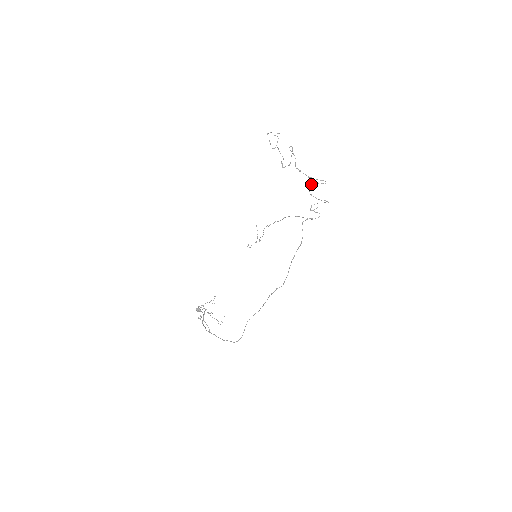
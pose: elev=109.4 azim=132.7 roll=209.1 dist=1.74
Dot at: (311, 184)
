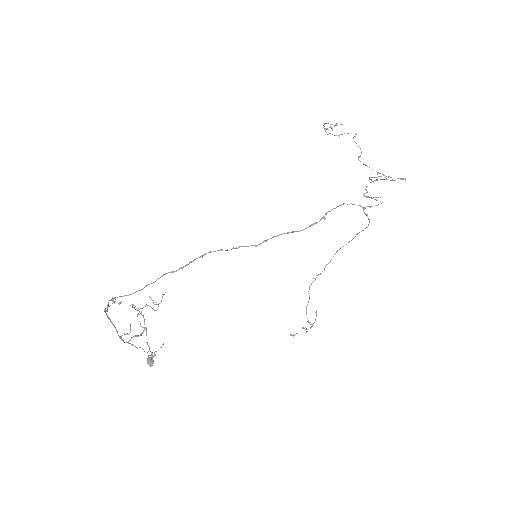
Dot at: (378, 176)
